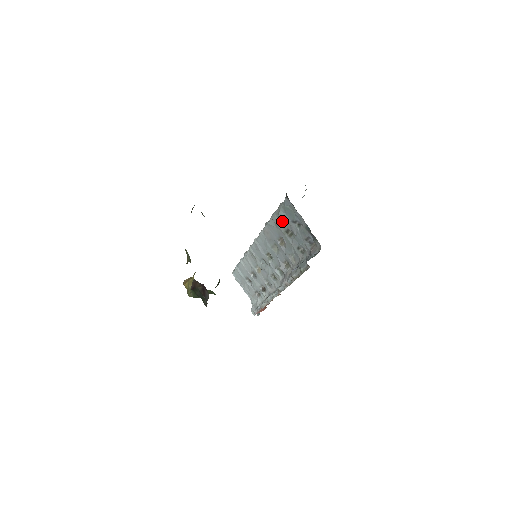
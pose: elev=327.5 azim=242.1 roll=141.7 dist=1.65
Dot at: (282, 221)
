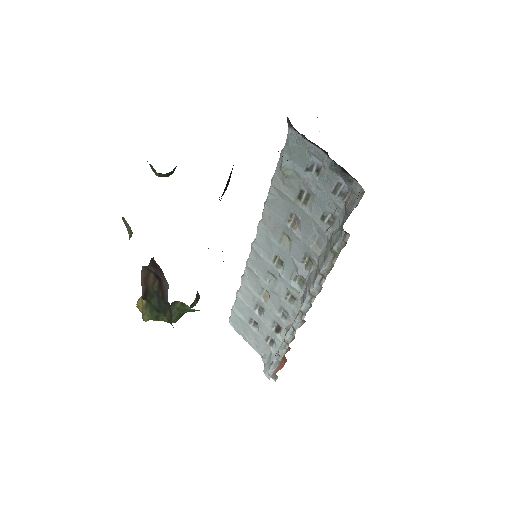
Dot at: (289, 179)
